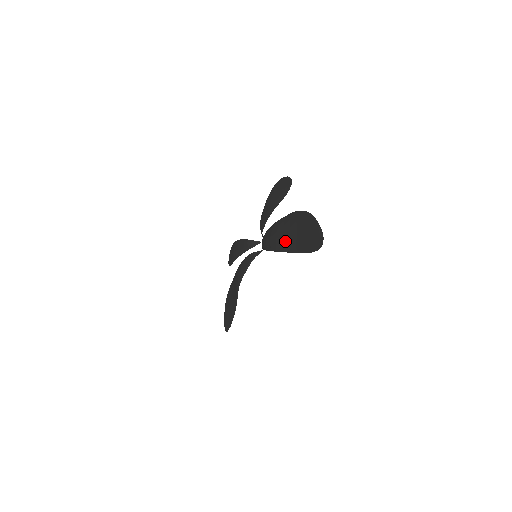
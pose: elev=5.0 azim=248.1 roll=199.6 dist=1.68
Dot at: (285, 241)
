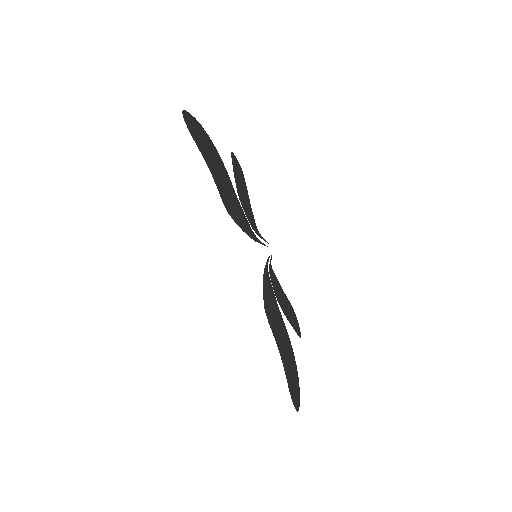
Dot at: occluded
